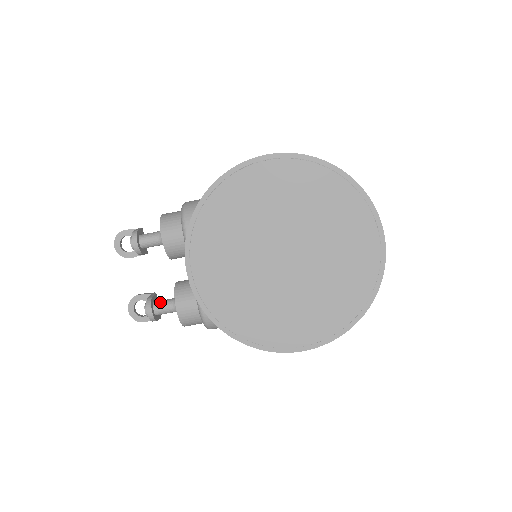
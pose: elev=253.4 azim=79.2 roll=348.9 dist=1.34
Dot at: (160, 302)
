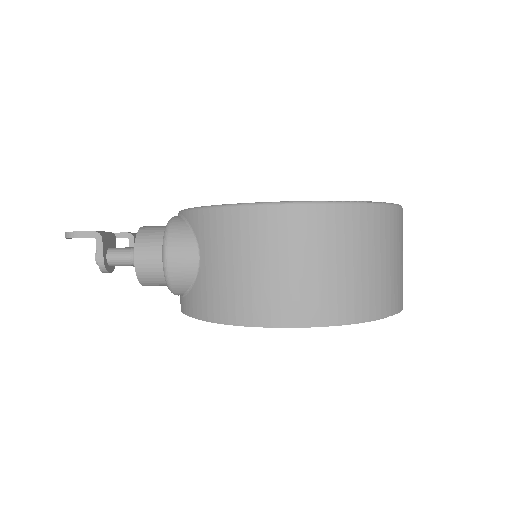
Dot at: occluded
